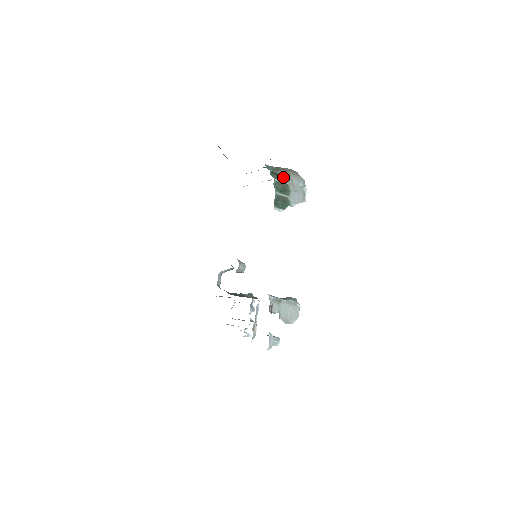
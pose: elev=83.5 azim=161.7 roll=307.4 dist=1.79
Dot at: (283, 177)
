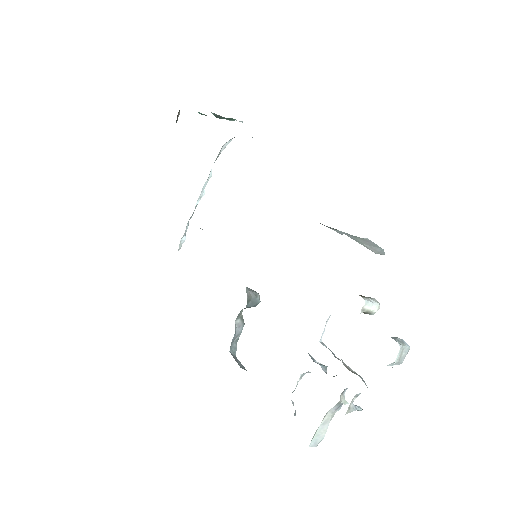
Dot at: occluded
